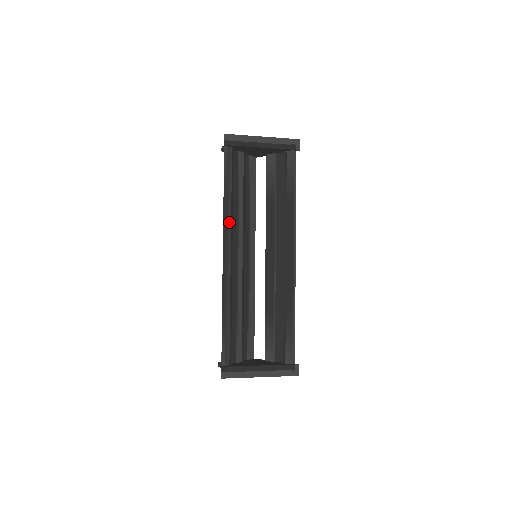
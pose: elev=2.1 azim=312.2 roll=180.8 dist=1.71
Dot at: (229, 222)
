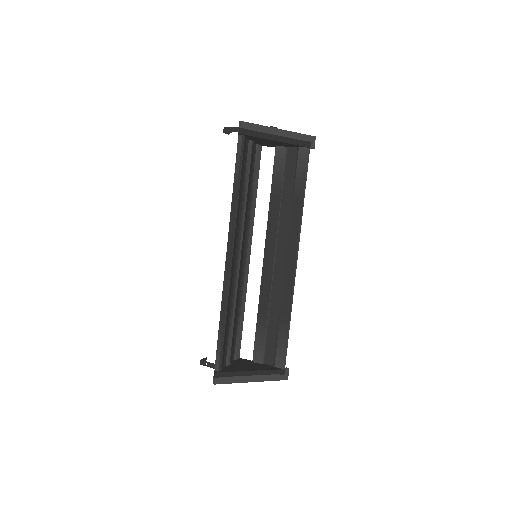
Dot at: (236, 220)
